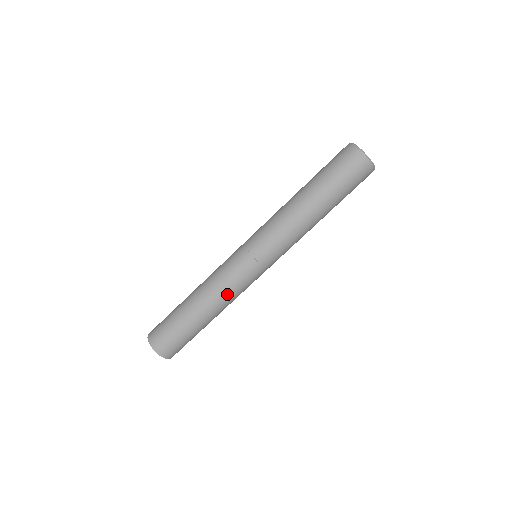
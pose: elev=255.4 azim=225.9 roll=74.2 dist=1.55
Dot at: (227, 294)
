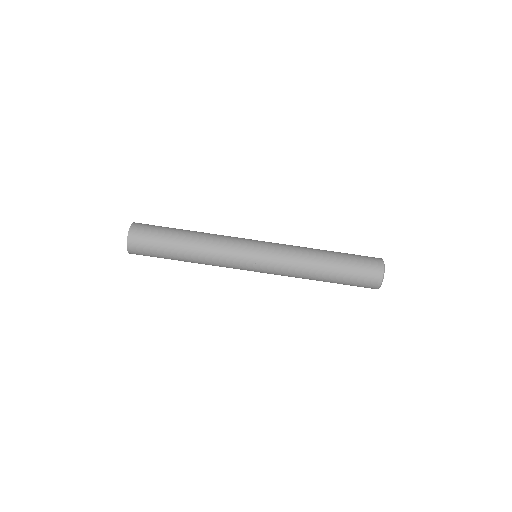
Dot at: (216, 247)
